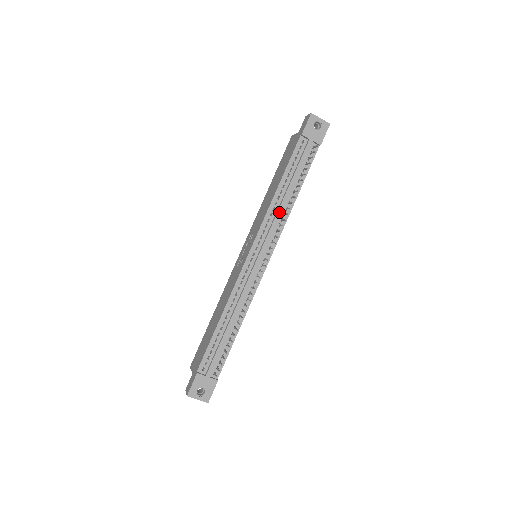
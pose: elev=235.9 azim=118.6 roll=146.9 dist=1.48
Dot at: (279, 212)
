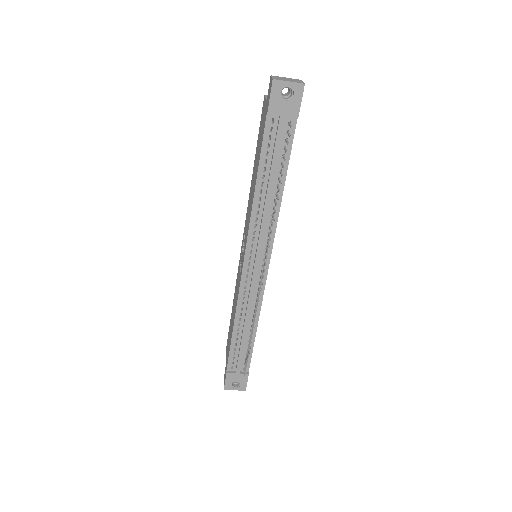
Dot at: (264, 216)
